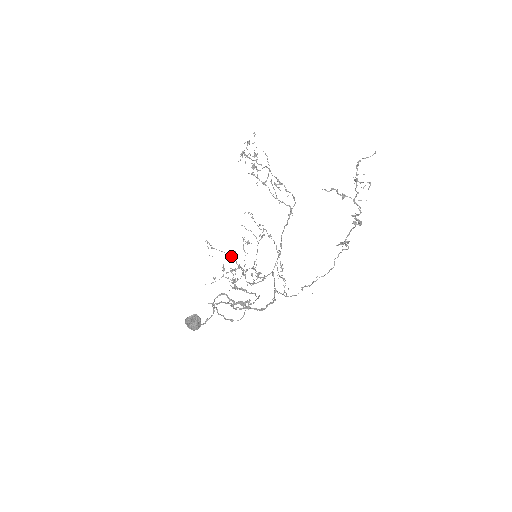
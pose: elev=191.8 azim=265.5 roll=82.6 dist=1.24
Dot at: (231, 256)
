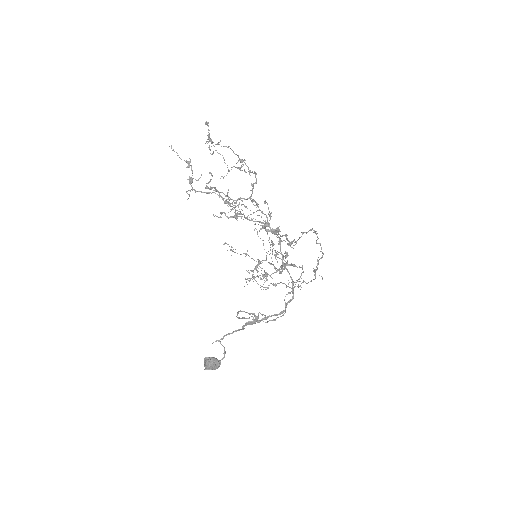
Dot at: (245, 256)
